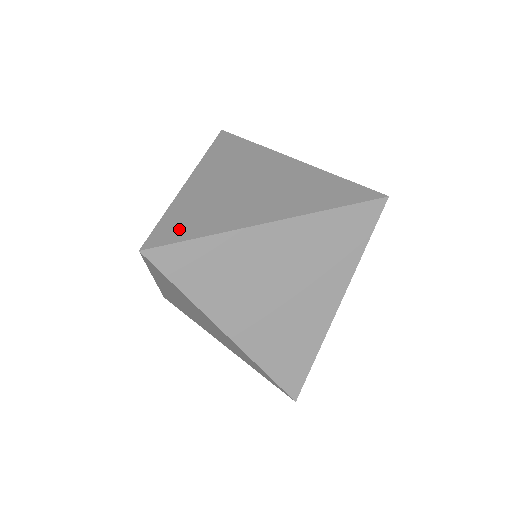
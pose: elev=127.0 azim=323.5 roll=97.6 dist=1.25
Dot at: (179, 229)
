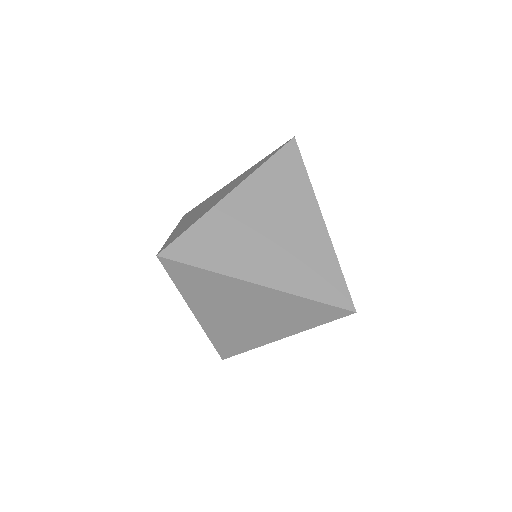
Dot at: (177, 235)
